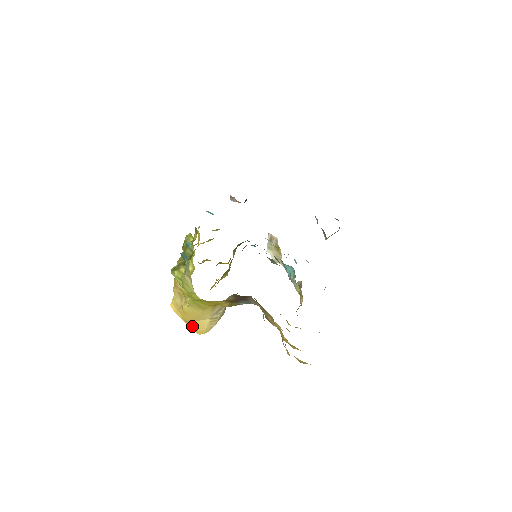
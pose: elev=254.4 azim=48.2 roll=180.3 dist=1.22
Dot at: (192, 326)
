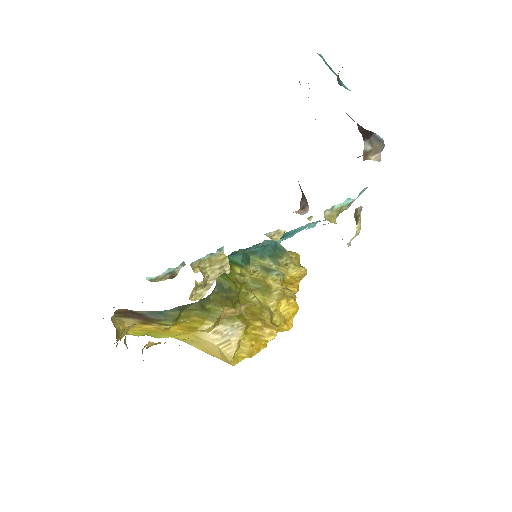
Dot at: (224, 361)
